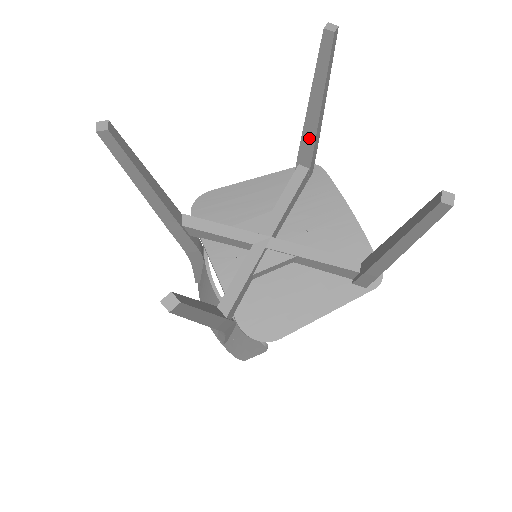
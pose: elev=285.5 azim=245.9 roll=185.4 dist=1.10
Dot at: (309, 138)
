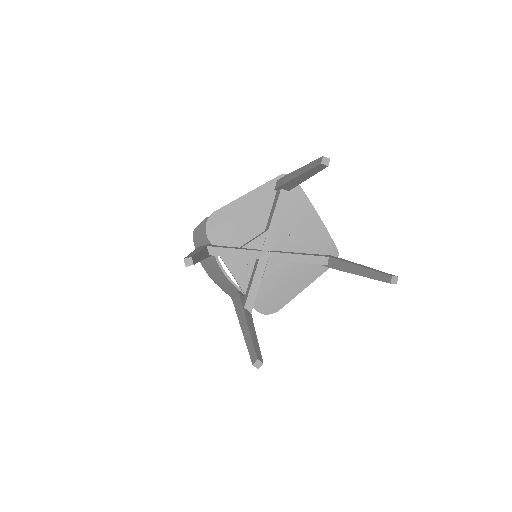
Dot at: (293, 184)
